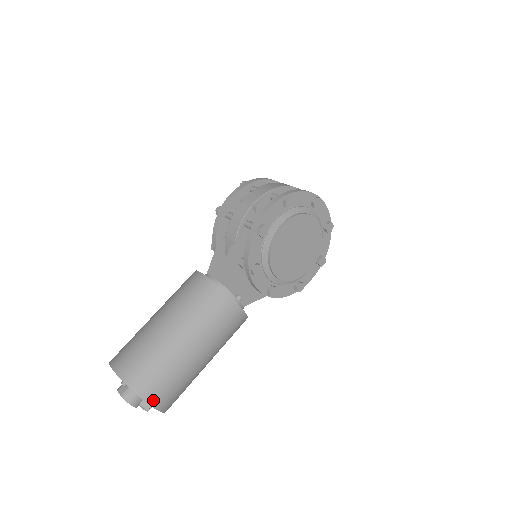
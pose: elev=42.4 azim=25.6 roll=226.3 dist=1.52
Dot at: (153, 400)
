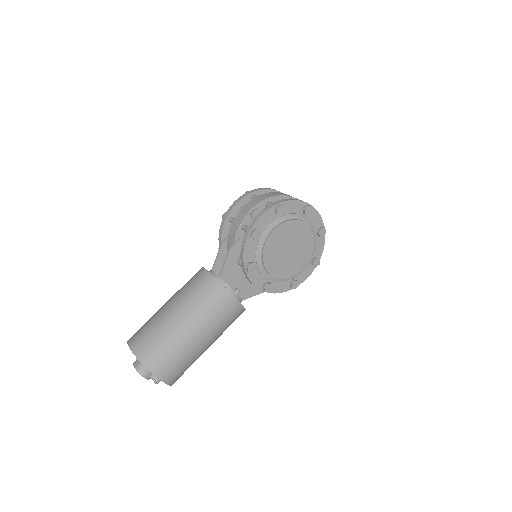
Dot at: (159, 373)
